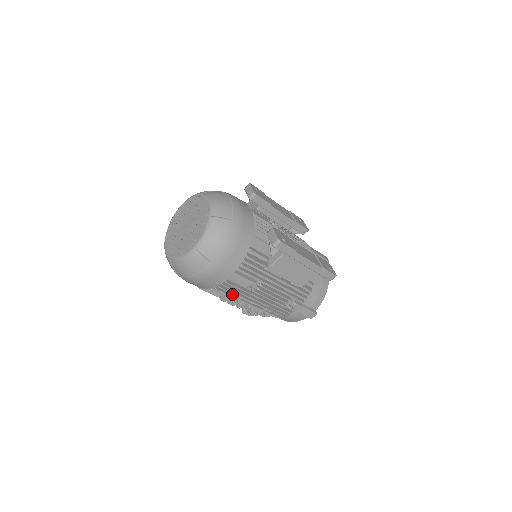
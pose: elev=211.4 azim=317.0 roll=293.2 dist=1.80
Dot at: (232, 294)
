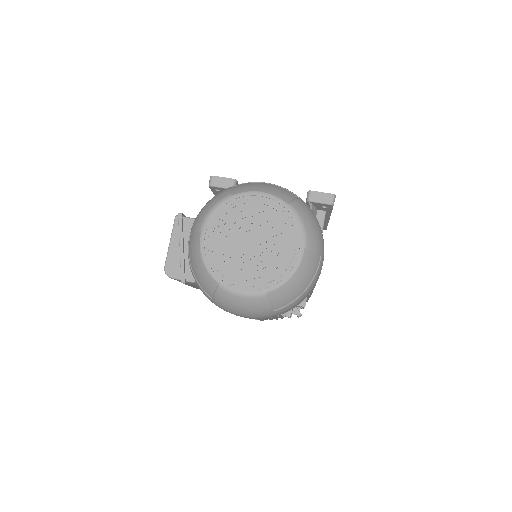
Dot at: occluded
